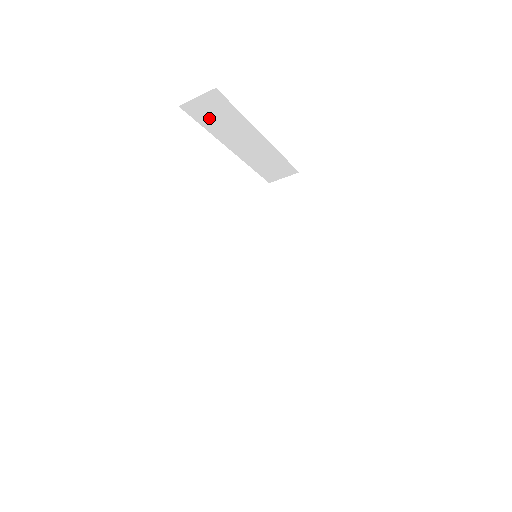
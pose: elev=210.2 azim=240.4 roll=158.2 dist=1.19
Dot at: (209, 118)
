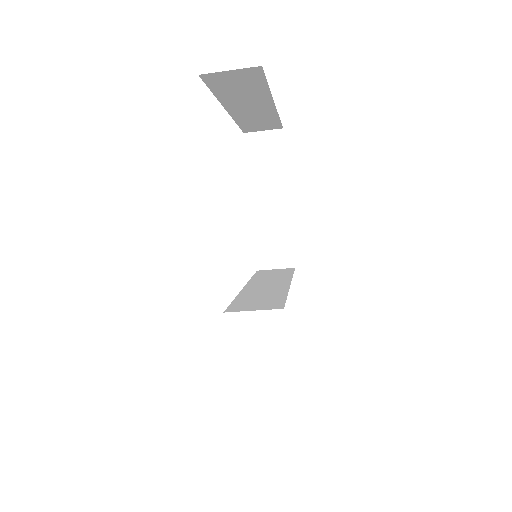
Dot at: (227, 86)
